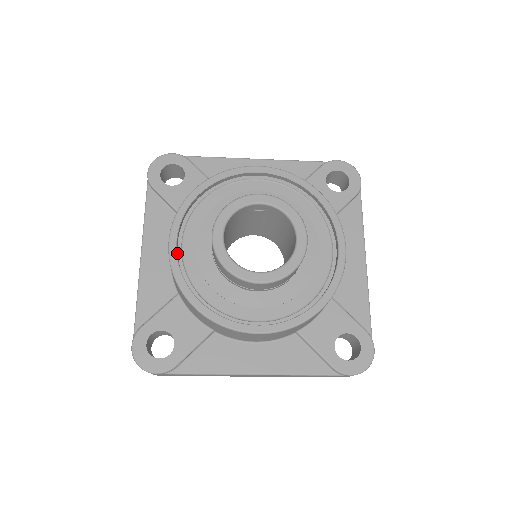
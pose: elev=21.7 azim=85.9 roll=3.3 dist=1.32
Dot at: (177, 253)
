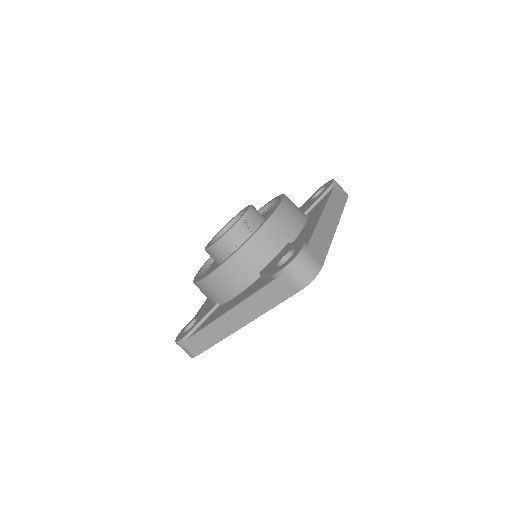
Dot at: (203, 270)
